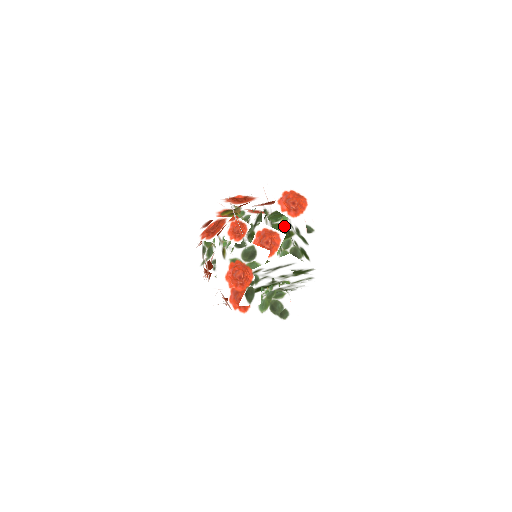
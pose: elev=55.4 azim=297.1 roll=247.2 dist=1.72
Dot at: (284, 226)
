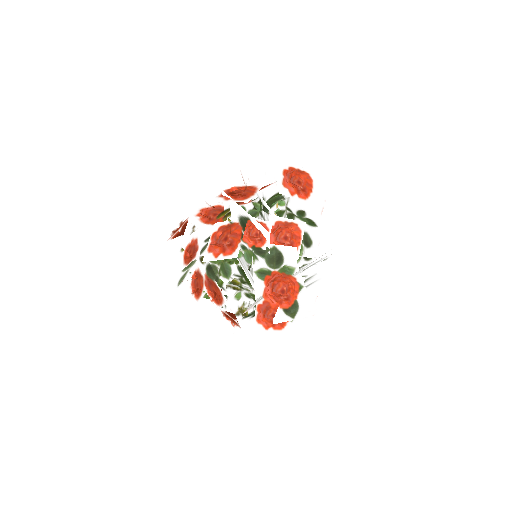
Dot at: (286, 212)
